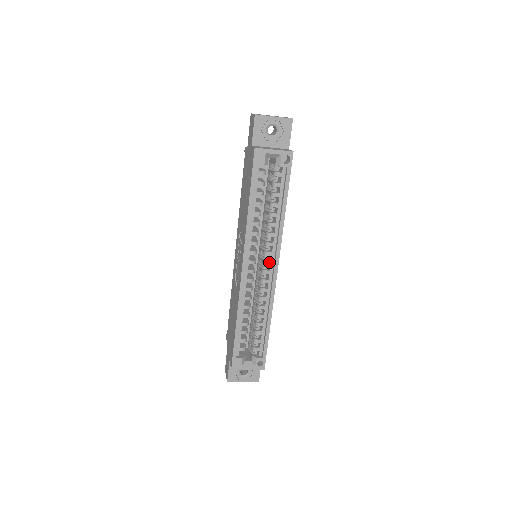
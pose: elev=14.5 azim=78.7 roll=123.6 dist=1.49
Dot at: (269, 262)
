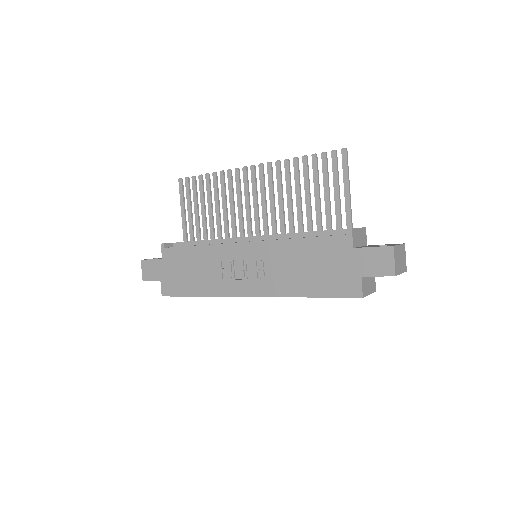
Dot at: occluded
